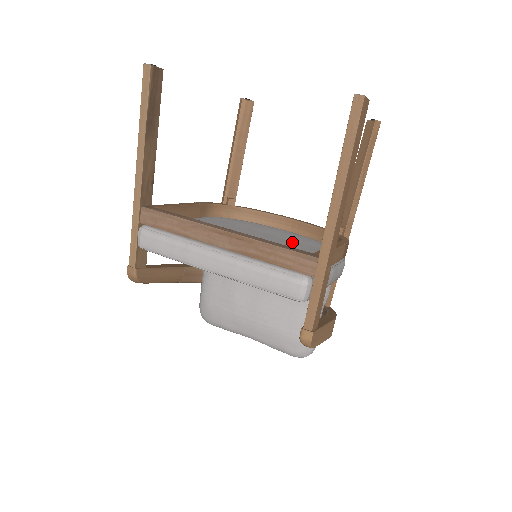
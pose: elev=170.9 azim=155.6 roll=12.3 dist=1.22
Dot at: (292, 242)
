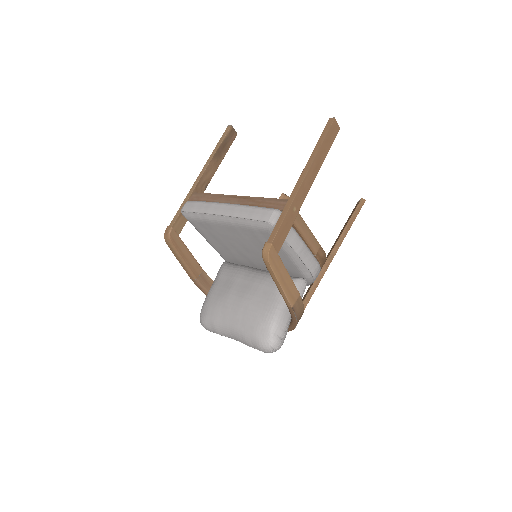
Dot at: occluded
